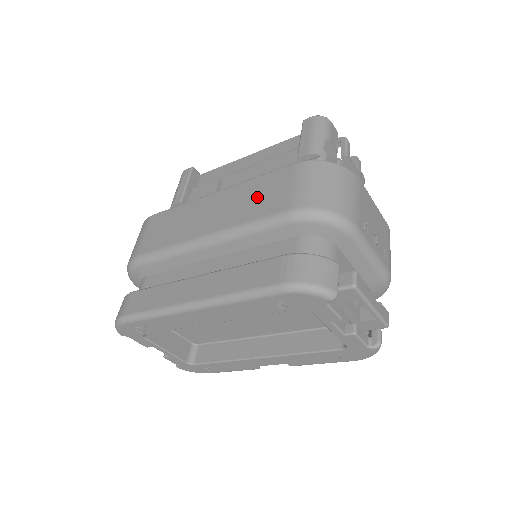
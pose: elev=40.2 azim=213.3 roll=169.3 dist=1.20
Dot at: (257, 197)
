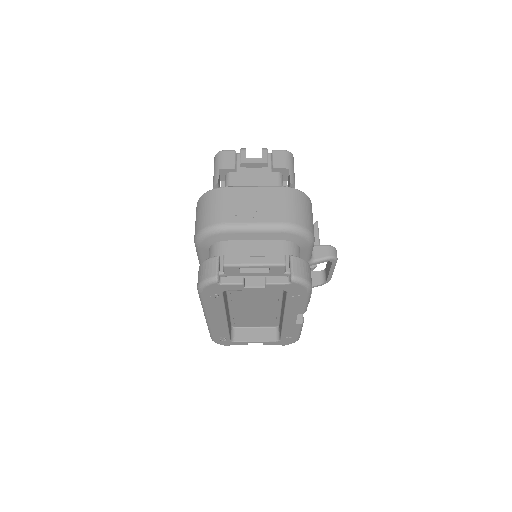
Dot at: occluded
